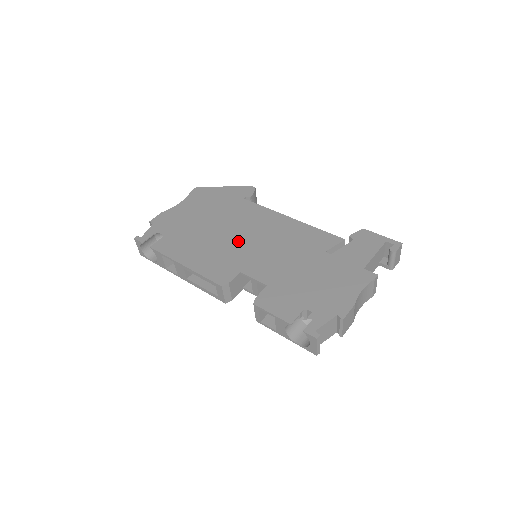
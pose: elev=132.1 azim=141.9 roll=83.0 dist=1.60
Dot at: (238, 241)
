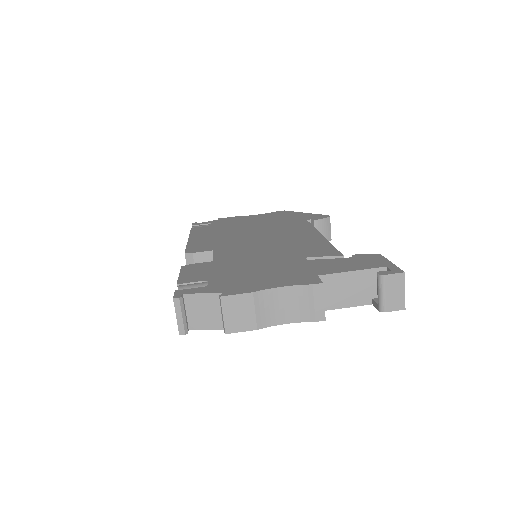
Dot at: (250, 237)
